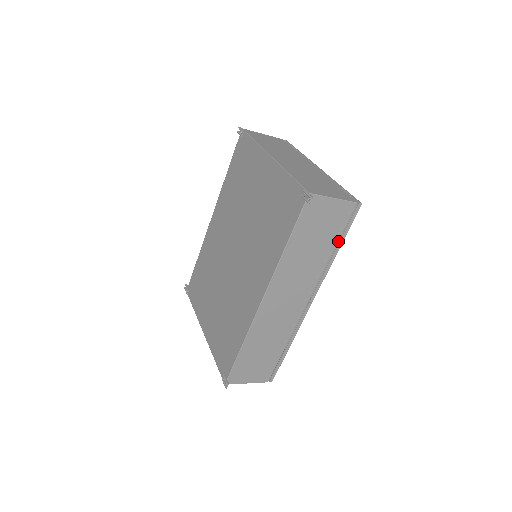
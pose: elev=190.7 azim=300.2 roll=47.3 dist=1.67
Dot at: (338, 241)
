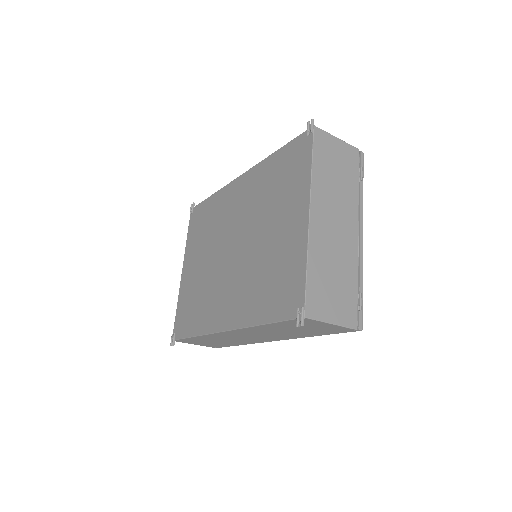
Dot at: (321, 334)
